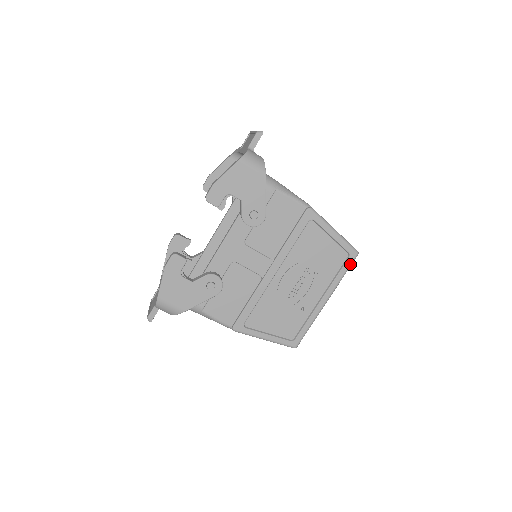
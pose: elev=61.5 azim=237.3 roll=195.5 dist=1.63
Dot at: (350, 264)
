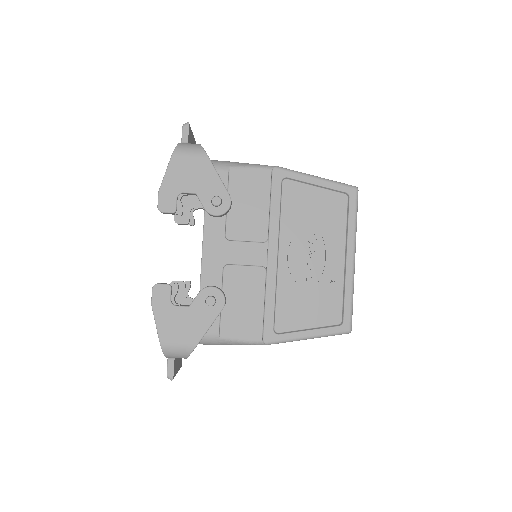
Dot at: (355, 204)
